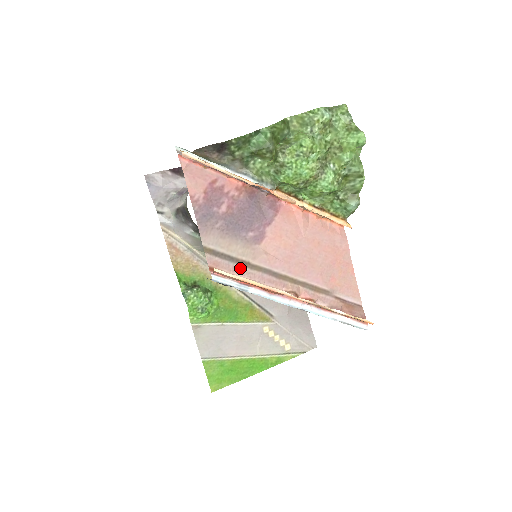
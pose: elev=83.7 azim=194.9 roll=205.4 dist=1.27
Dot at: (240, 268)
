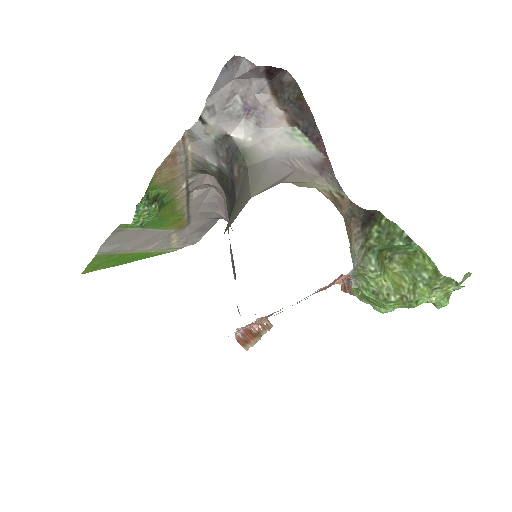
Dot at: occluded
